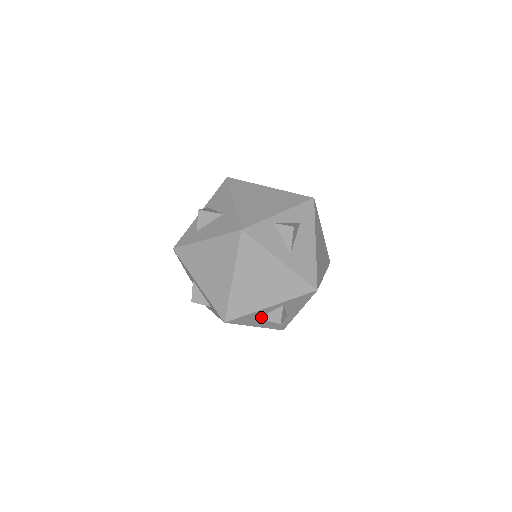
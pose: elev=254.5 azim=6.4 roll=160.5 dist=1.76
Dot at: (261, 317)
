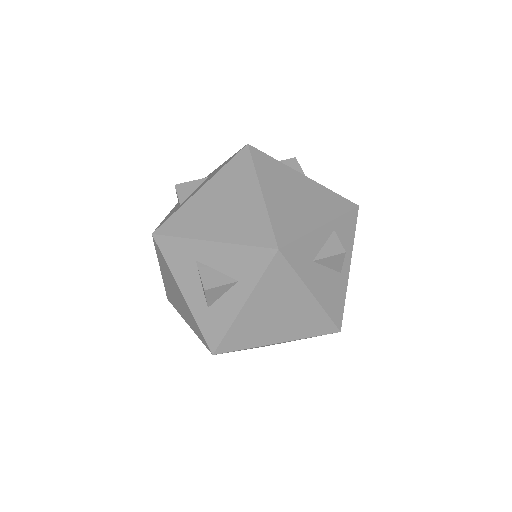
Dot at: (316, 257)
